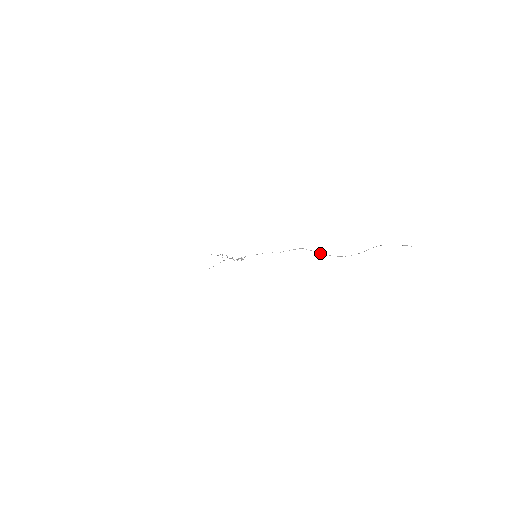
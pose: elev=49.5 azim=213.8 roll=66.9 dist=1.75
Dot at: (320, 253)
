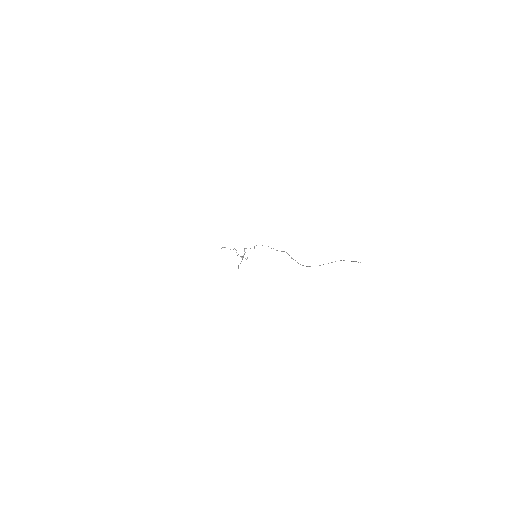
Dot at: (292, 258)
